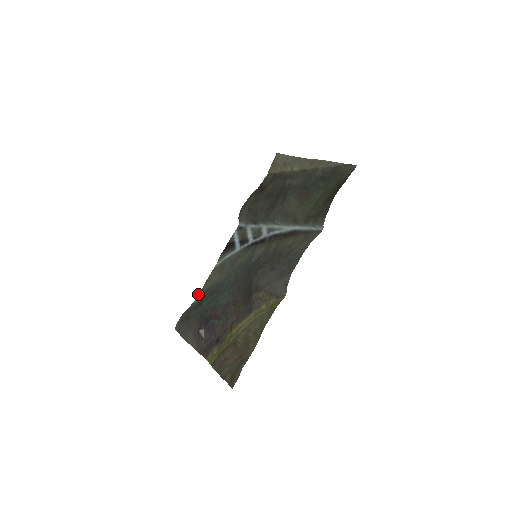
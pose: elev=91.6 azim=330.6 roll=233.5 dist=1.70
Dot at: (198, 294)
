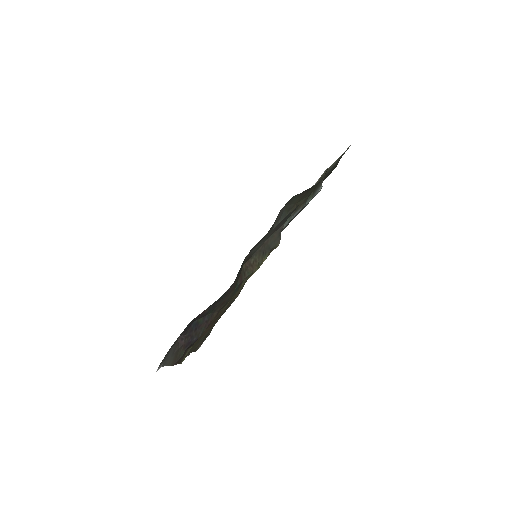
Dot at: occluded
